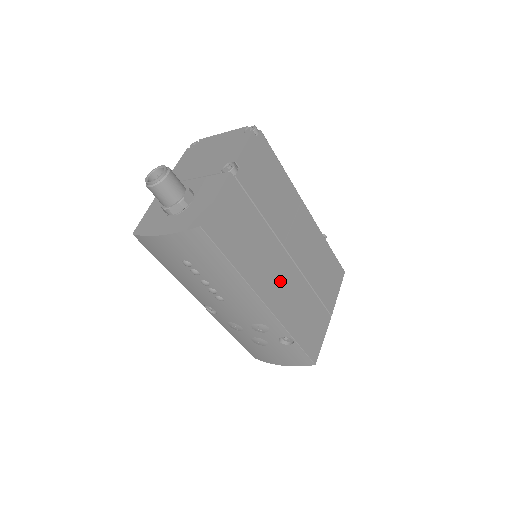
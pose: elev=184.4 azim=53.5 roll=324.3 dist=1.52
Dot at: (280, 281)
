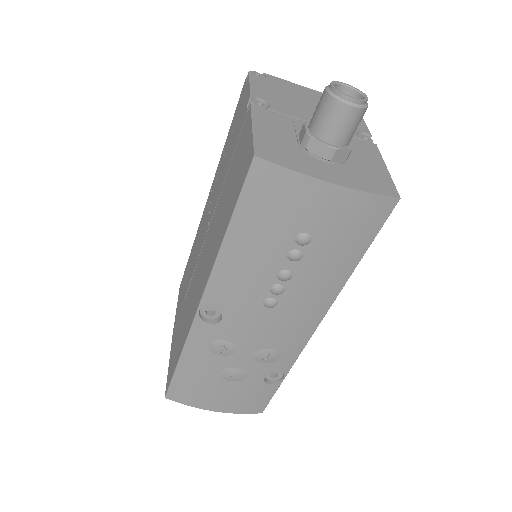
Dot at: occluded
